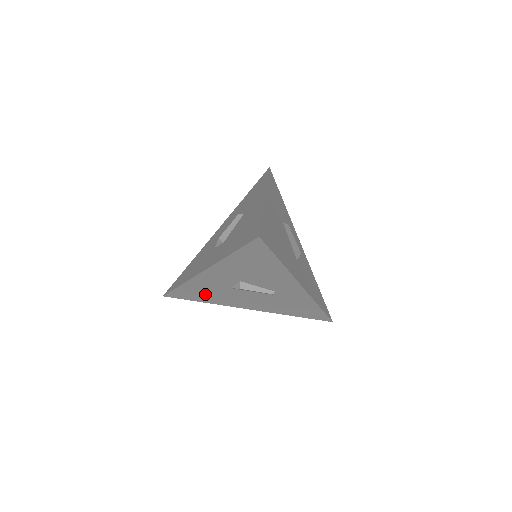
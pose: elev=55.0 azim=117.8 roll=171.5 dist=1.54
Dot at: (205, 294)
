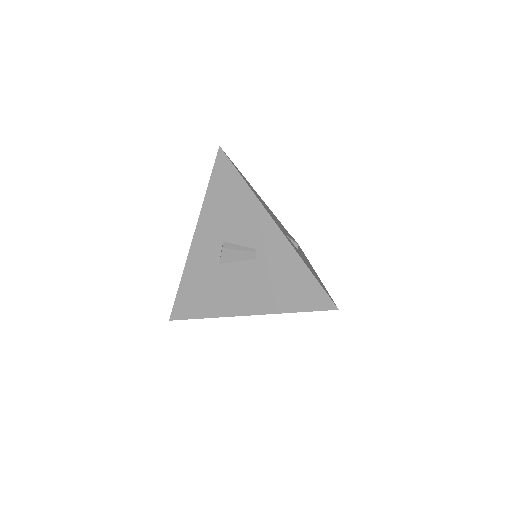
Dot at: (202, 294)
